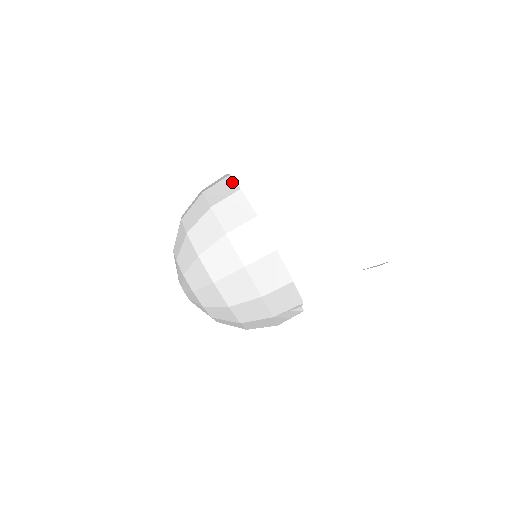
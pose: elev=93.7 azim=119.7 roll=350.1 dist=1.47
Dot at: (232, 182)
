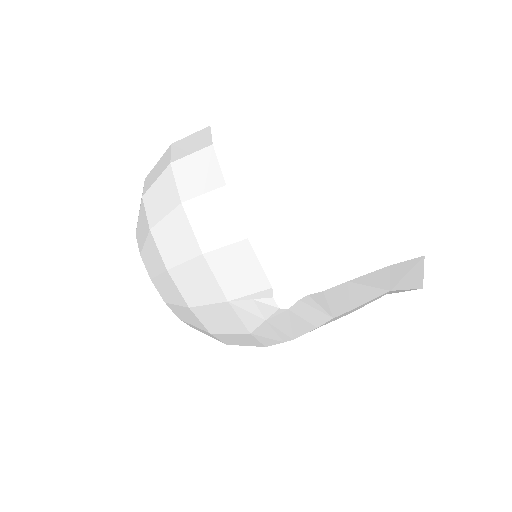
Dot at: occluded
